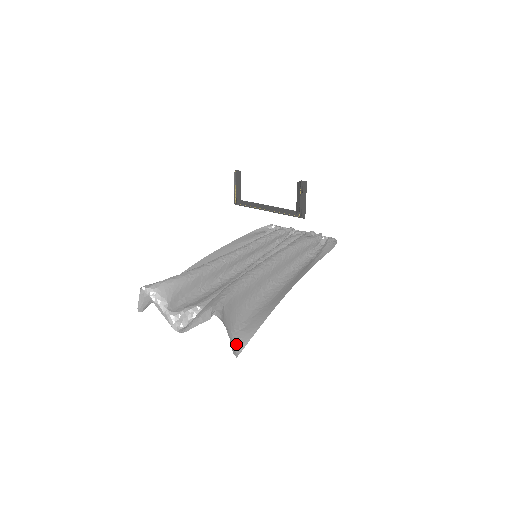
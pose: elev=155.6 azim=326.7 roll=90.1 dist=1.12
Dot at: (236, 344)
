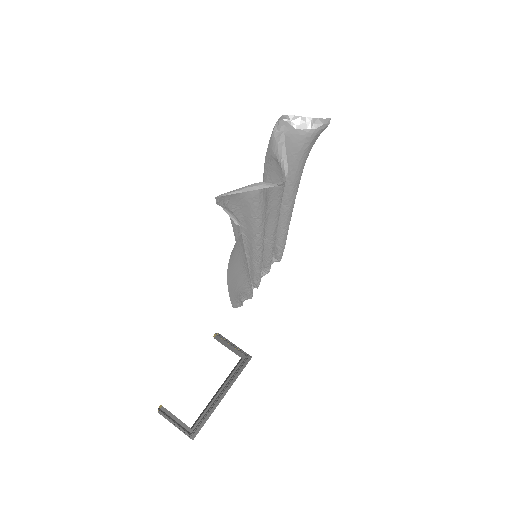
Dot at: (319, 131)
